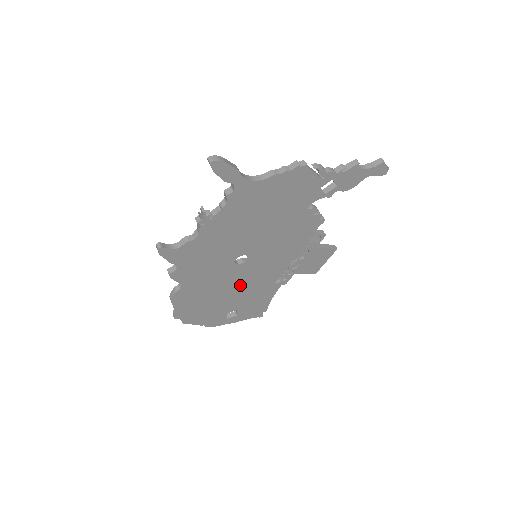
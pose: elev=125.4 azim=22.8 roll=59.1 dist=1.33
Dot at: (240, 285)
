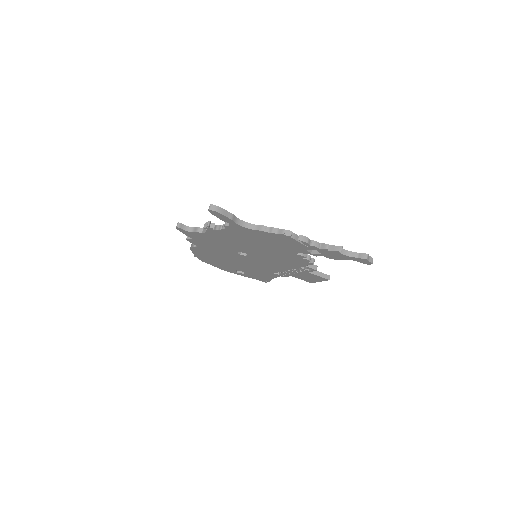
Dot at: (244, 263)
